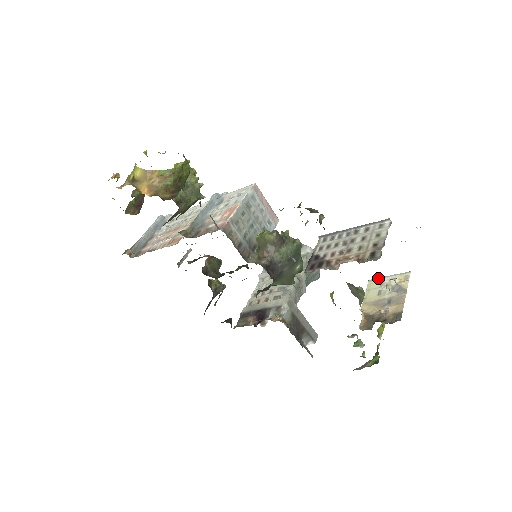
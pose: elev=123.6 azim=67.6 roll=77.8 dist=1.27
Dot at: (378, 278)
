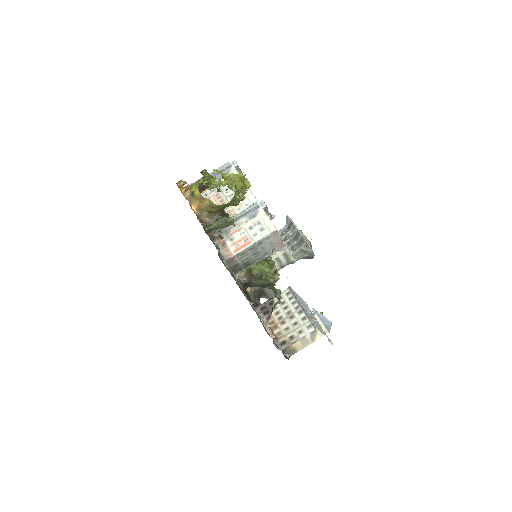
Dot at: (317, 314)
